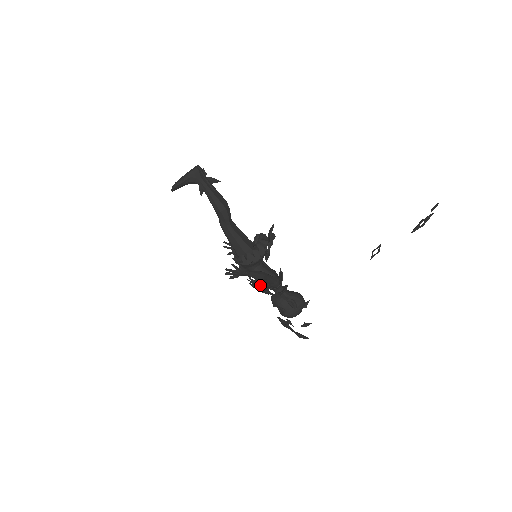
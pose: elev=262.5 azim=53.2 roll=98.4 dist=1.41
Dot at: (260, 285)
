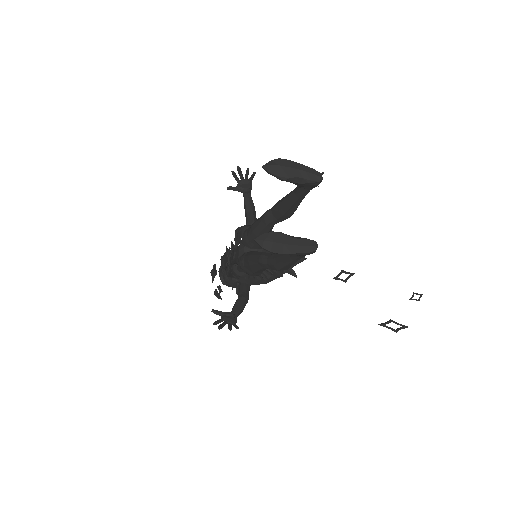
Dot at: occluded
